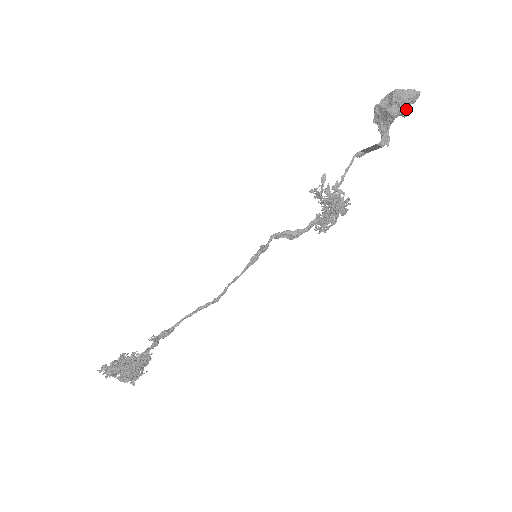
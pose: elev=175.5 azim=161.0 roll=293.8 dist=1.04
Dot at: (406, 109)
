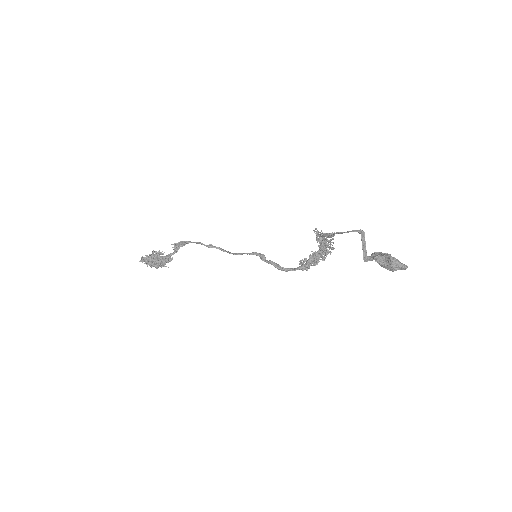
Dot at: occluded
